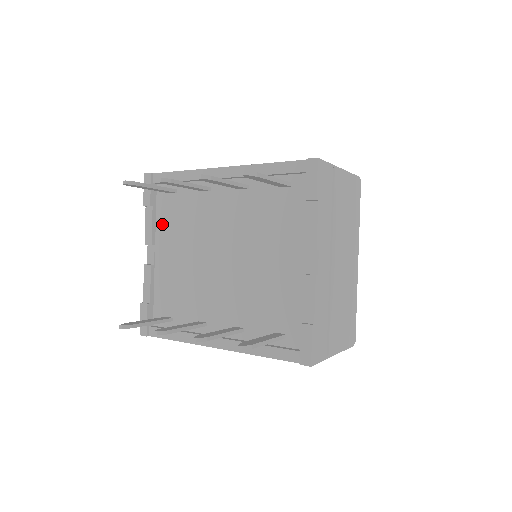
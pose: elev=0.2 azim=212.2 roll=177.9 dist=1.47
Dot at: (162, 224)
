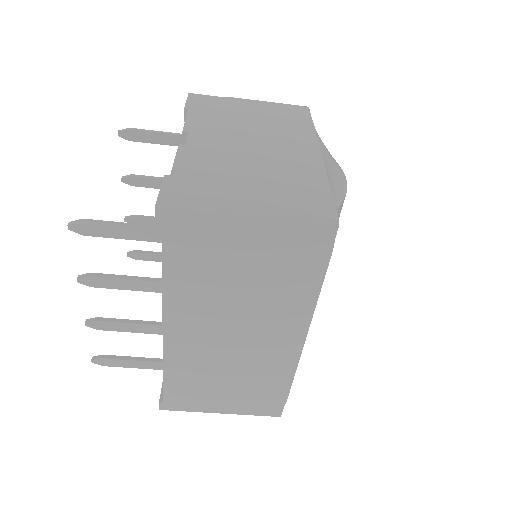
Dot at: occluded
